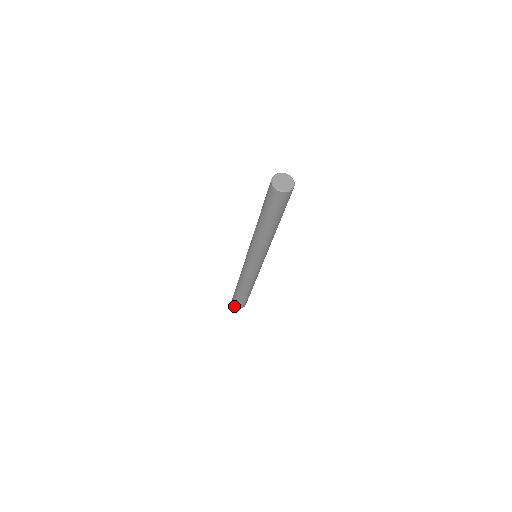
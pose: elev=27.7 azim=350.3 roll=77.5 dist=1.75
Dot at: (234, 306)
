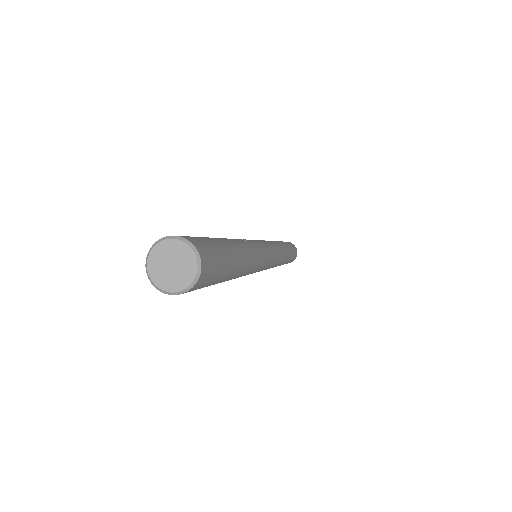
Dot at: occluded
